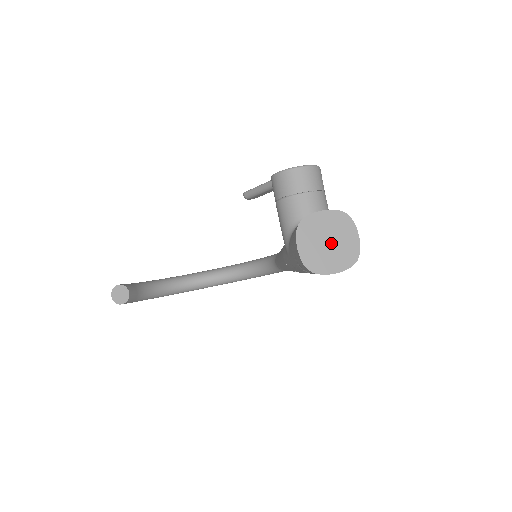
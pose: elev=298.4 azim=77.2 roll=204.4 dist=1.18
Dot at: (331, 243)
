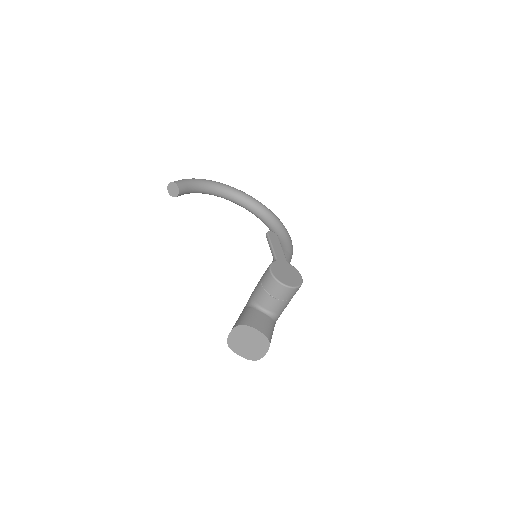
Dot at: (249, 345)
